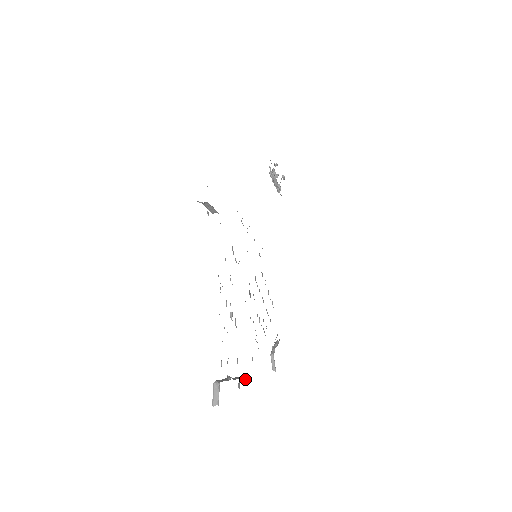
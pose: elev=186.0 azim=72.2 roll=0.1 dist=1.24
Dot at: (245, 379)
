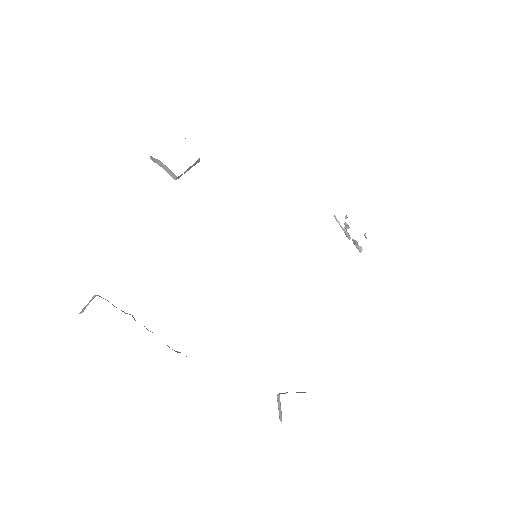
Dot at: (172, 349)
